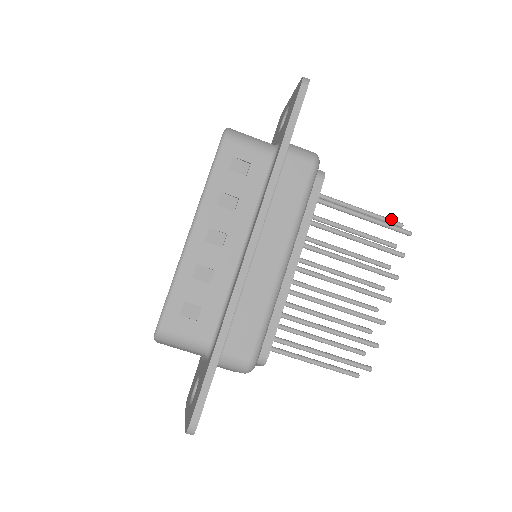
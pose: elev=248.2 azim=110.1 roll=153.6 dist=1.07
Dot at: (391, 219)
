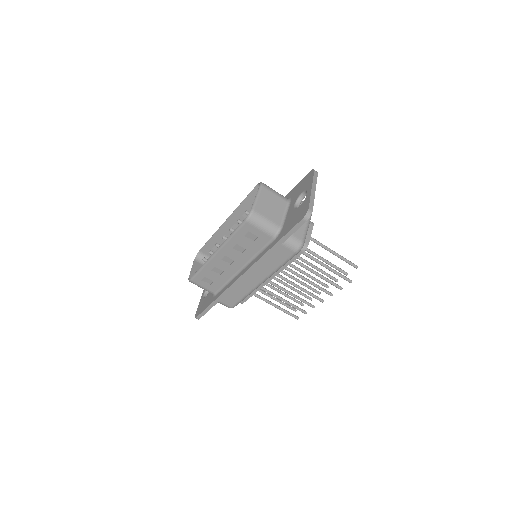
Dot at: (351, 263)
